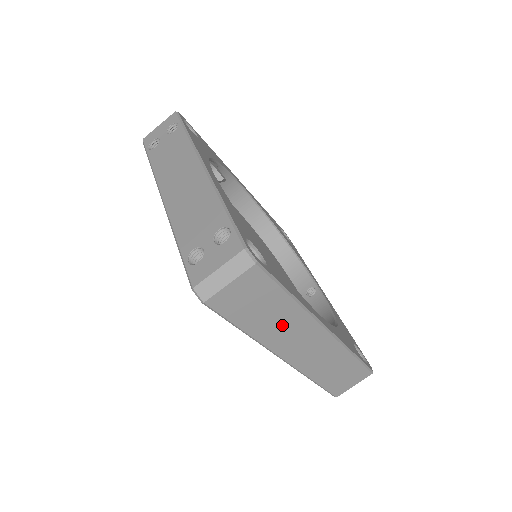
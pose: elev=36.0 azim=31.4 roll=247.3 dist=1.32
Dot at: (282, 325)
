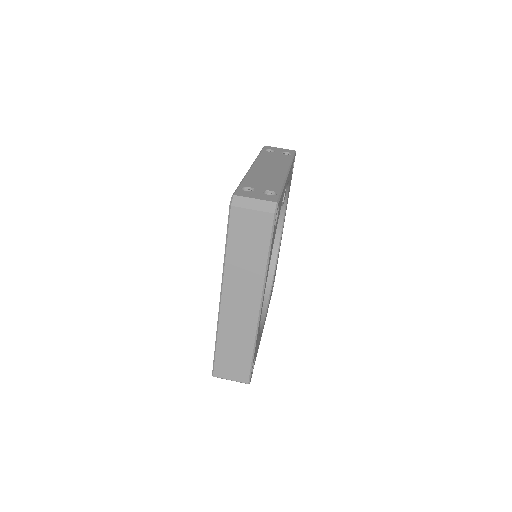
Dot at: (245, 272)
